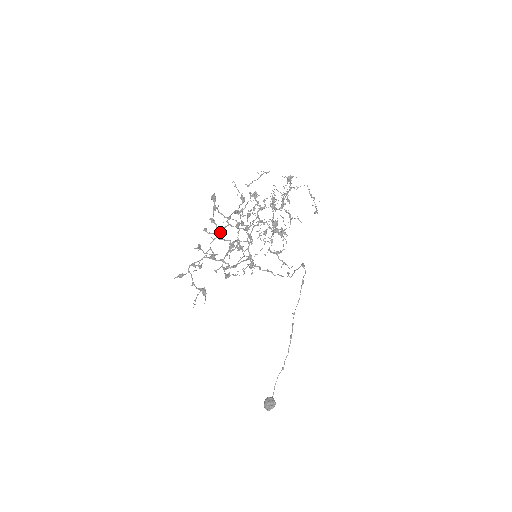
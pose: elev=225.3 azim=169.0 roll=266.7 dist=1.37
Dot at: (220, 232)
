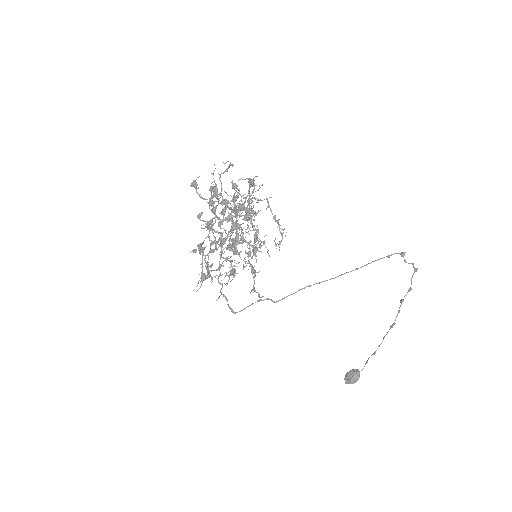
Dot at: (207, 223)
